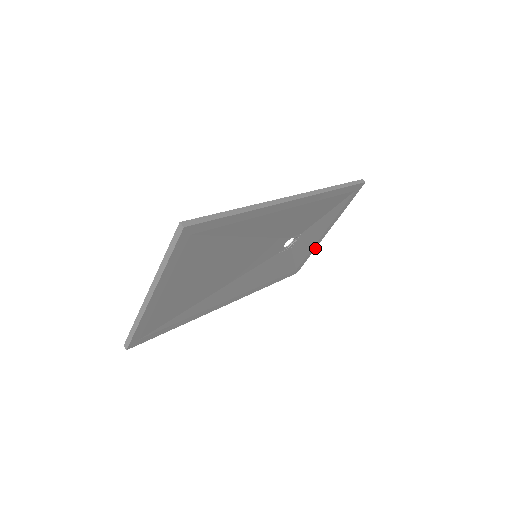
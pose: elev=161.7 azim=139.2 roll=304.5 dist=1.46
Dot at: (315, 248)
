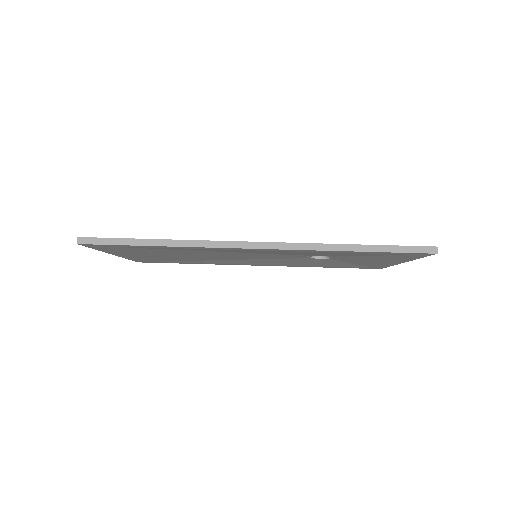
Dot at: (393, 265)
